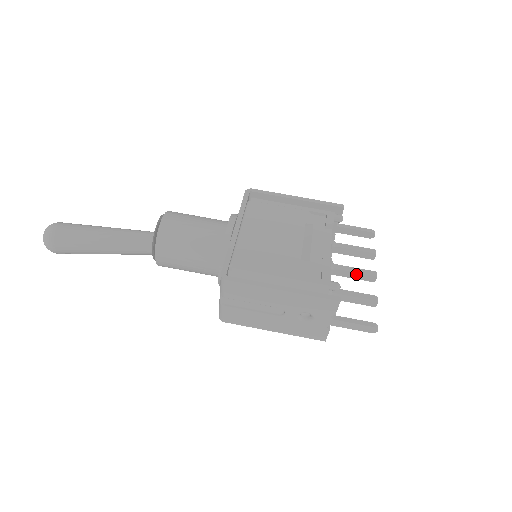
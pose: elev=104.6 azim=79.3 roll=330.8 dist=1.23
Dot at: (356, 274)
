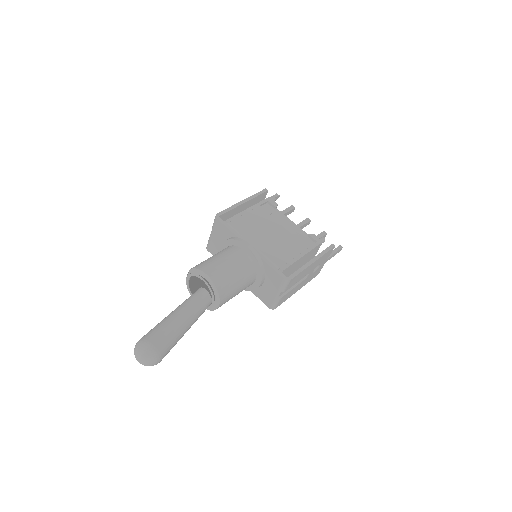
Dot at: (303, 226)
